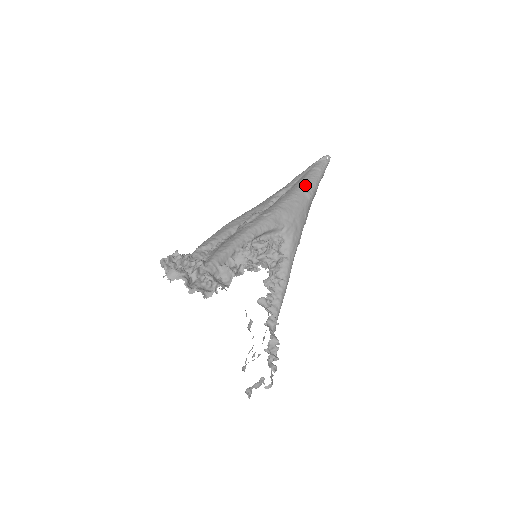
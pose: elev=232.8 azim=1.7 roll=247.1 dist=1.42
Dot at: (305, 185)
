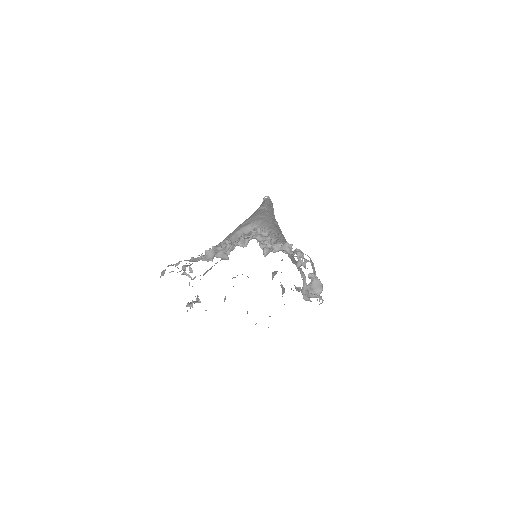
Dot at: occluded
